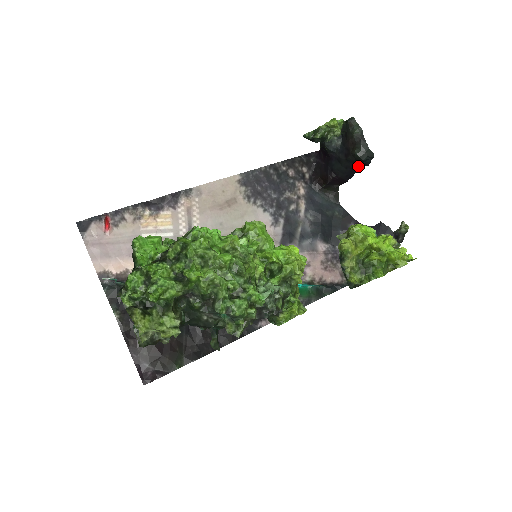
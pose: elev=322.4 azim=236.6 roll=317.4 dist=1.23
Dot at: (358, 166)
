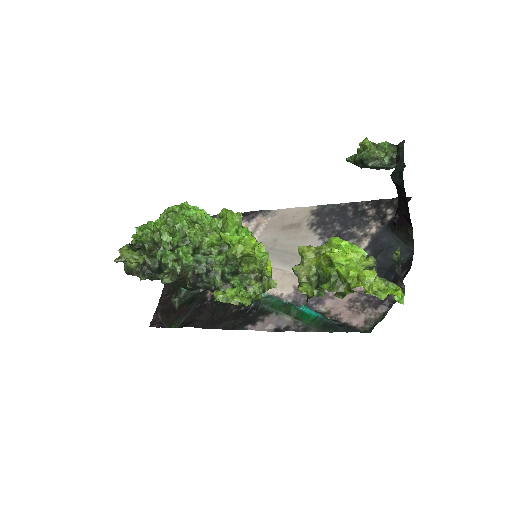
Dot at: (403, 193)
